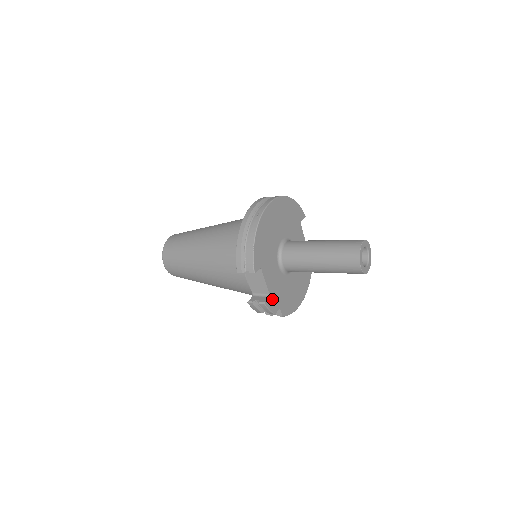
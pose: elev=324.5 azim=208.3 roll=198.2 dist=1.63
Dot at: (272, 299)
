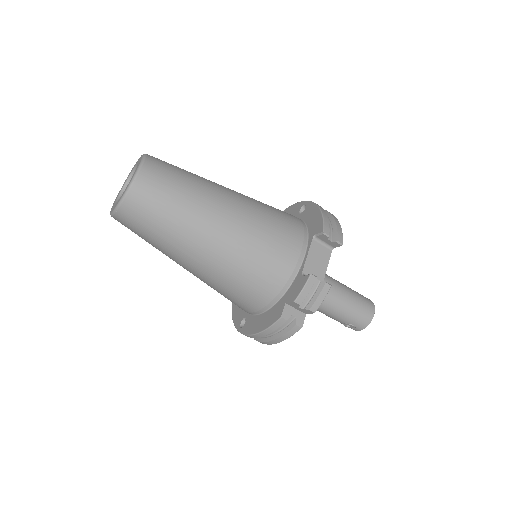
Dot at: occluded
